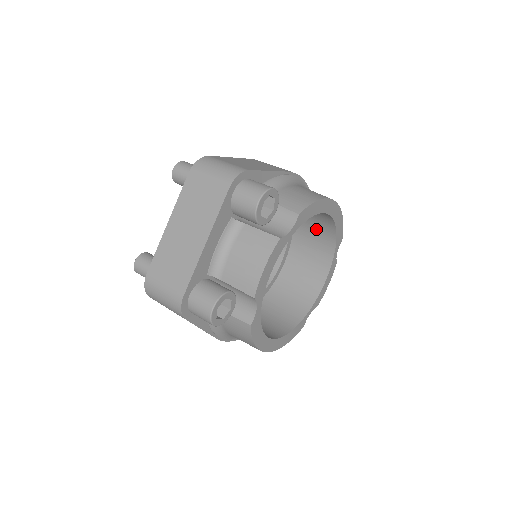
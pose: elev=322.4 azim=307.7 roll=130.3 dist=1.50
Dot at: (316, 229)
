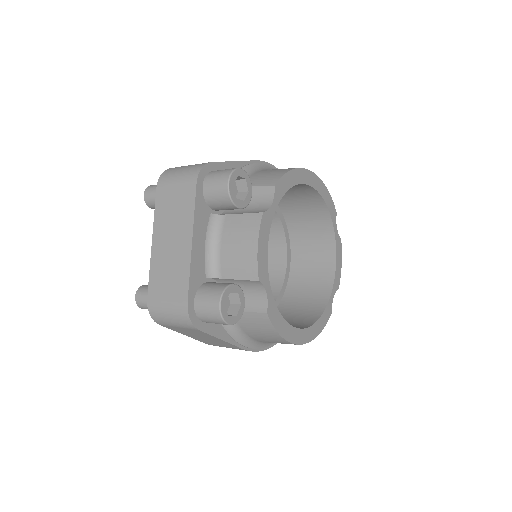
Dot at: (307, 211)
